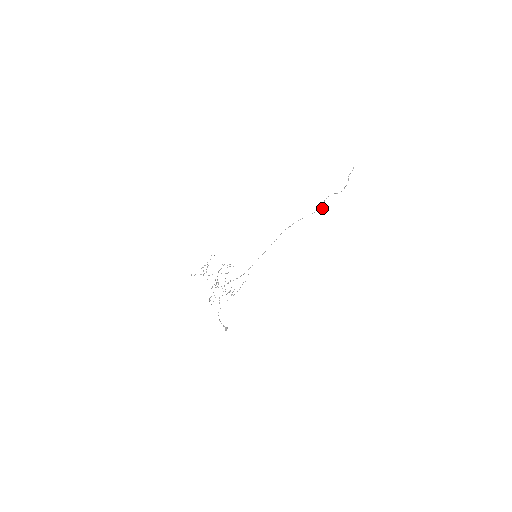
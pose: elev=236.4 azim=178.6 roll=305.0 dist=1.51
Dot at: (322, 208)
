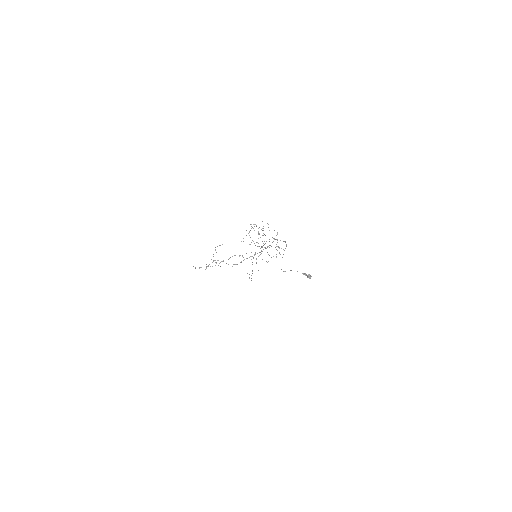
Dot at: (251, 278)
